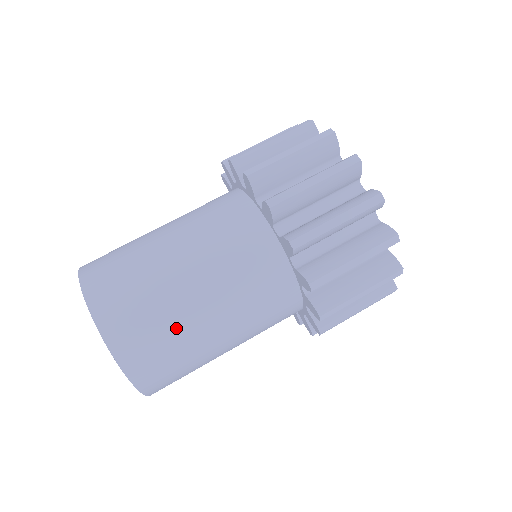
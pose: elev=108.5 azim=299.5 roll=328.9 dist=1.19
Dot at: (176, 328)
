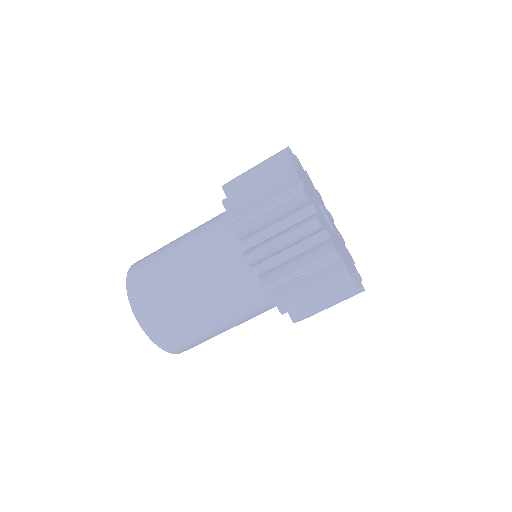
Dot at: occluded
